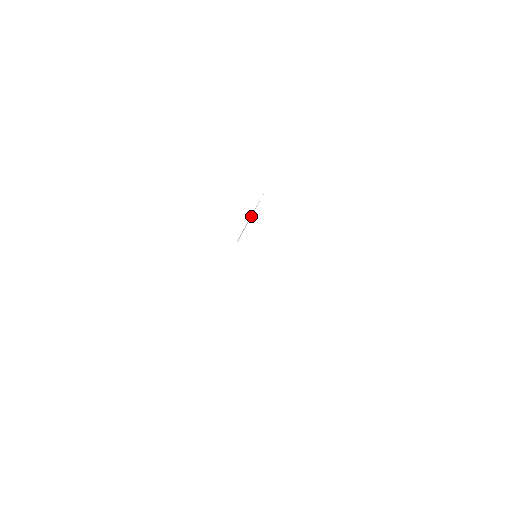
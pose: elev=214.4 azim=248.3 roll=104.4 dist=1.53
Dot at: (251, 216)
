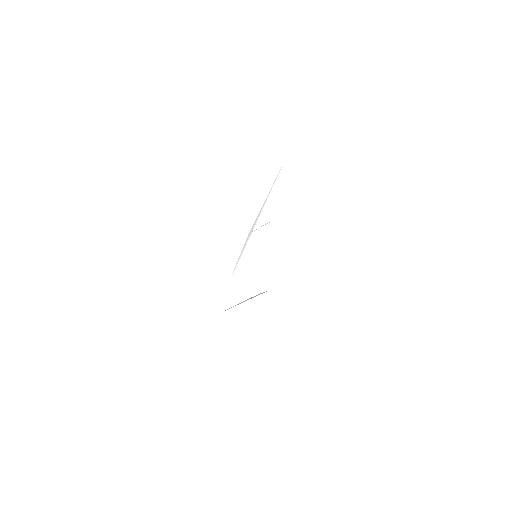
Dot at: occluded
